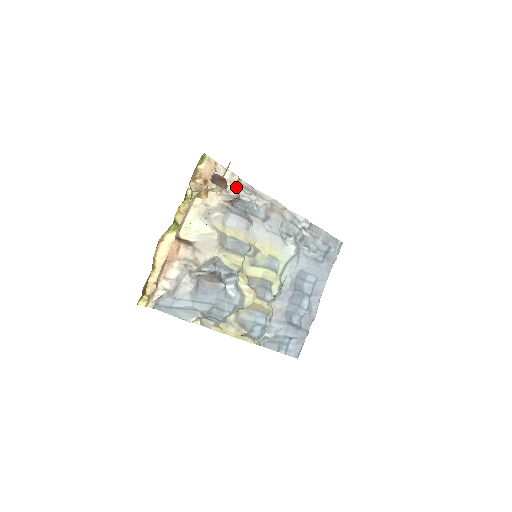
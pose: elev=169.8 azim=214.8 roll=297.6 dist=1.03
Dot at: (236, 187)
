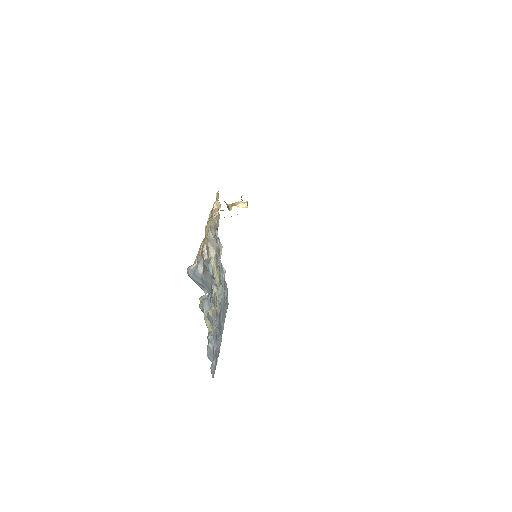
Dot at: (218, 222)
